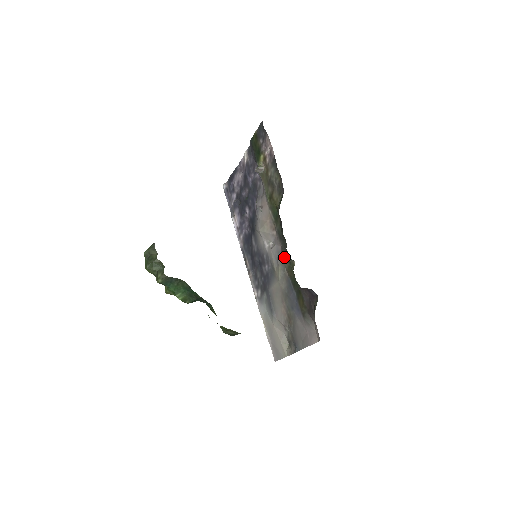
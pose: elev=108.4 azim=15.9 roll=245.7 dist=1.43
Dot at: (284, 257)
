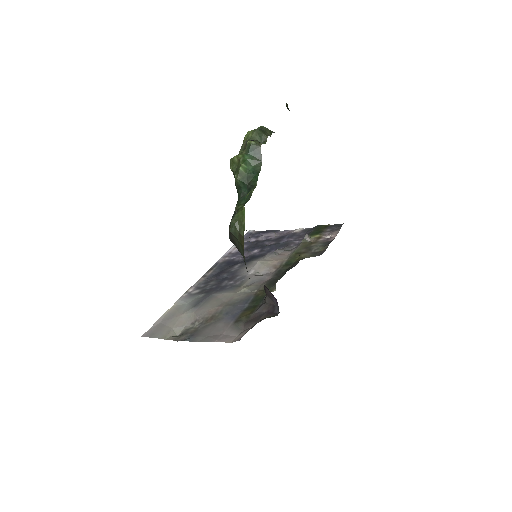
Dot at: (266, 283)
